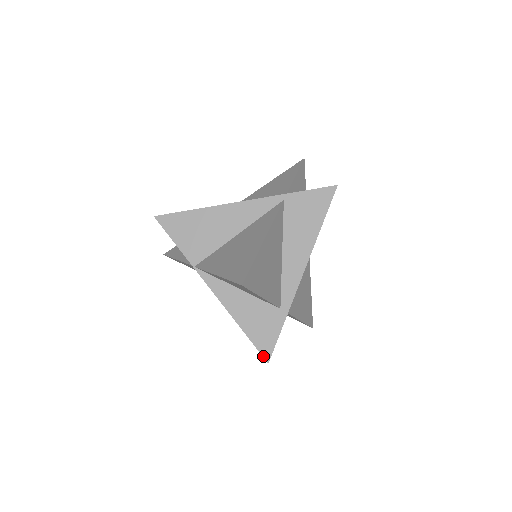
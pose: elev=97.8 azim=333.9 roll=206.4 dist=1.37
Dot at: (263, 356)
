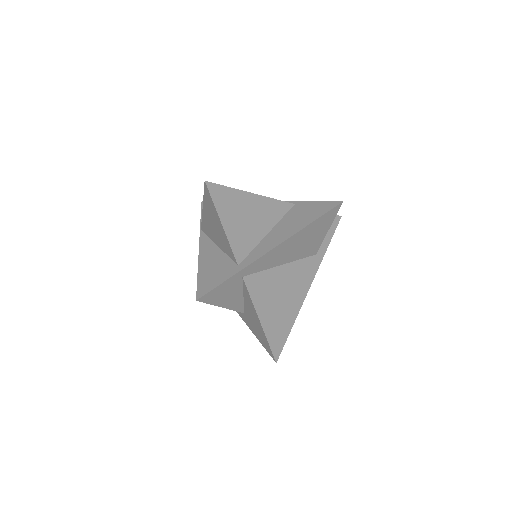
Dot at: (197, 294)
